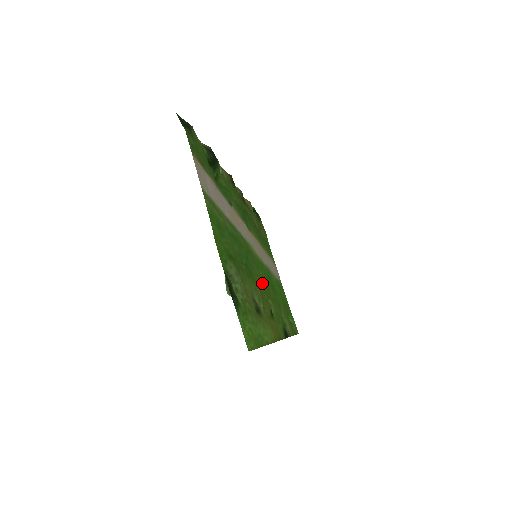
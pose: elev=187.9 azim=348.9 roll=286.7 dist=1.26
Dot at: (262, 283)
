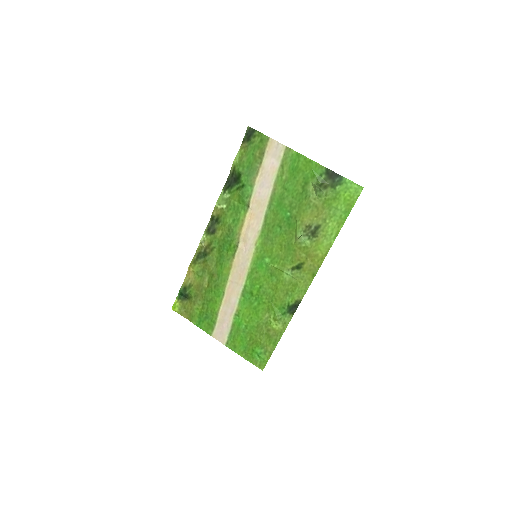
Dot at: (279, 256)
